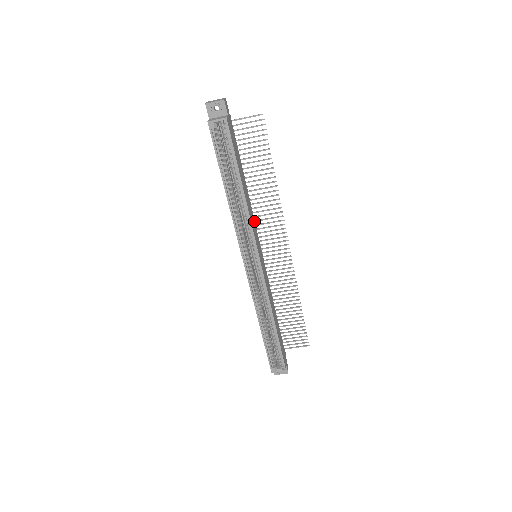
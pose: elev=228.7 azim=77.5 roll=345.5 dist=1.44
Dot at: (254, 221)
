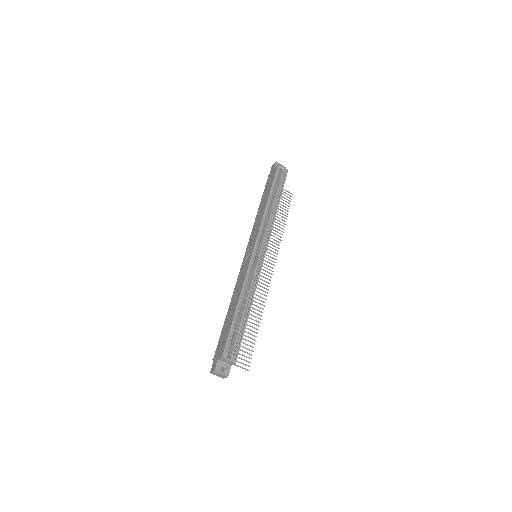
Dot at: occluded
